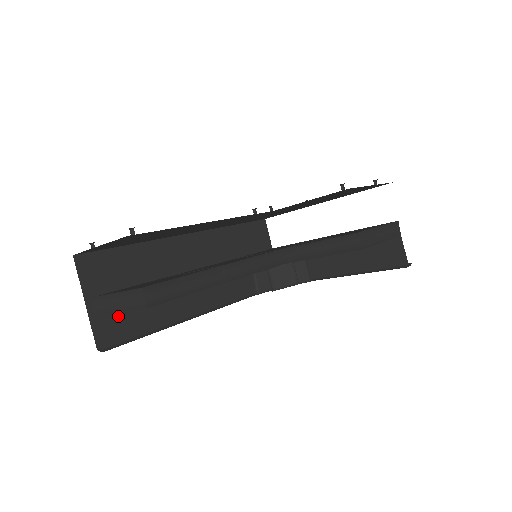
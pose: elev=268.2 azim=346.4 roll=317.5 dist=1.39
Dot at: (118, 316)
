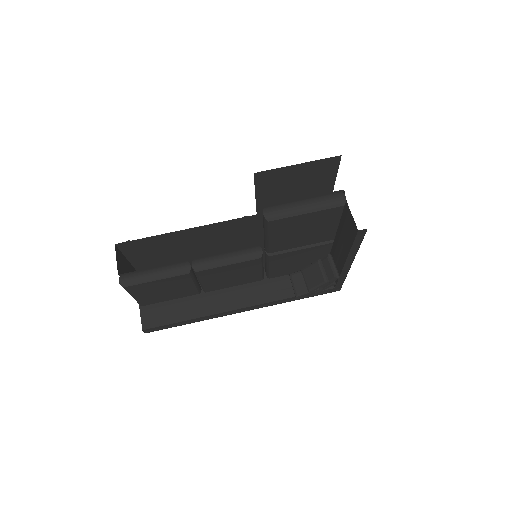
Dot at: (157, 309)
